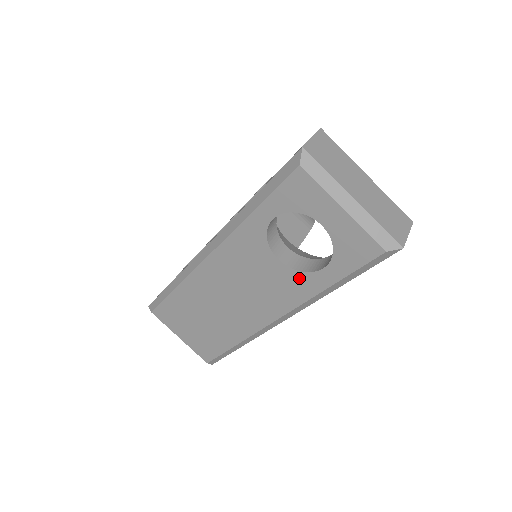
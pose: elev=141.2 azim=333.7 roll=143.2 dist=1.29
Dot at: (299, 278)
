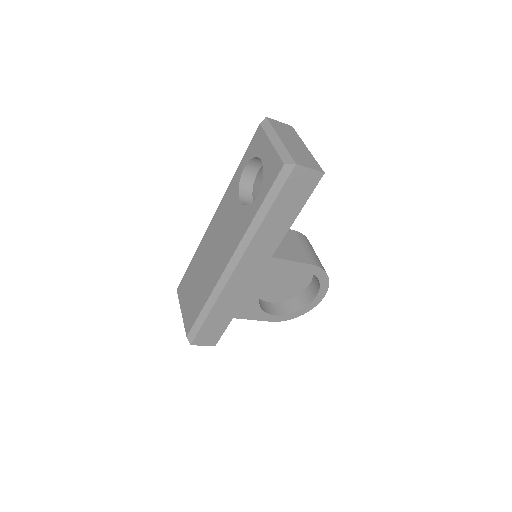
Dot at: (246, 212)
